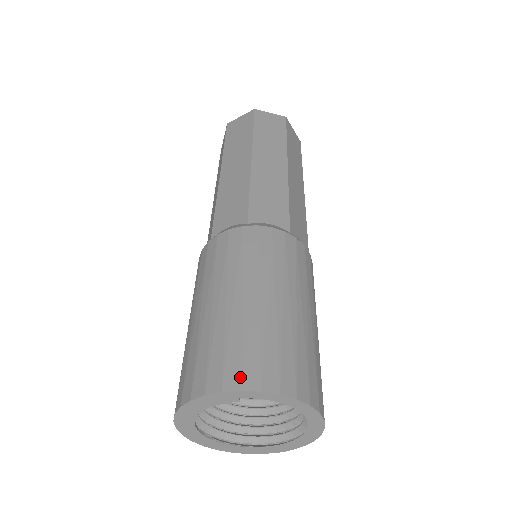
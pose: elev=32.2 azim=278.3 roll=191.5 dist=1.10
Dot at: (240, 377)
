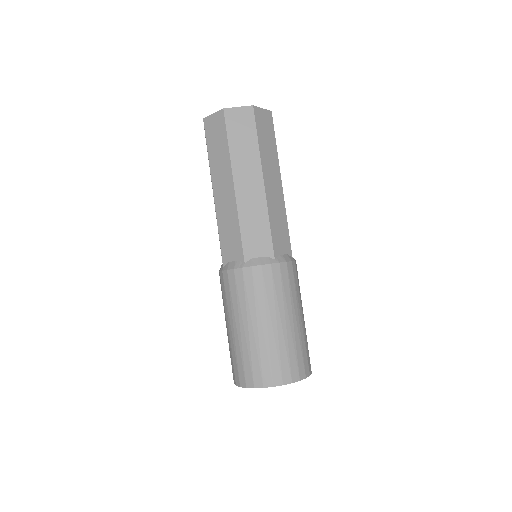
Dot at: (261, 380)
